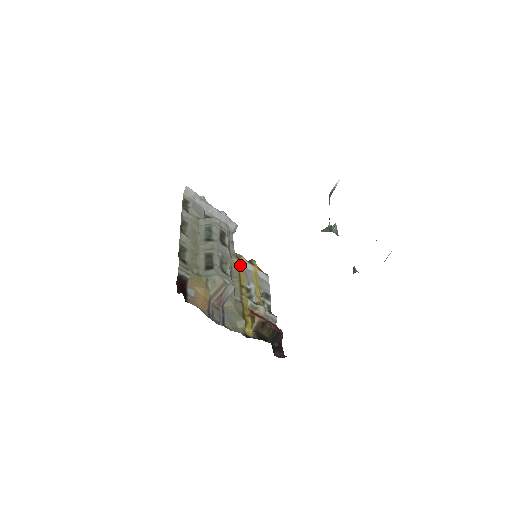
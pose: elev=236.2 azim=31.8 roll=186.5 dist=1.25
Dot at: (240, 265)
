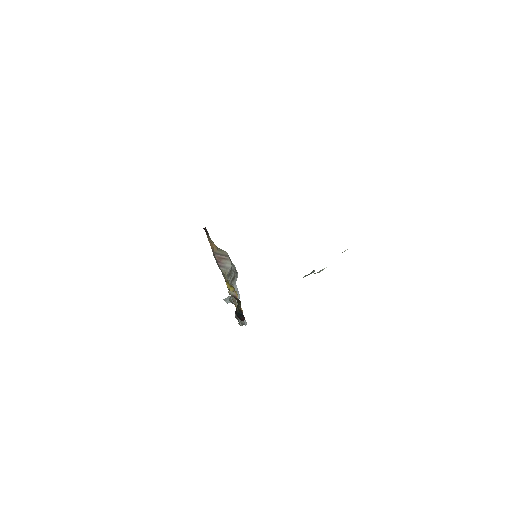
Dot at: occluded
